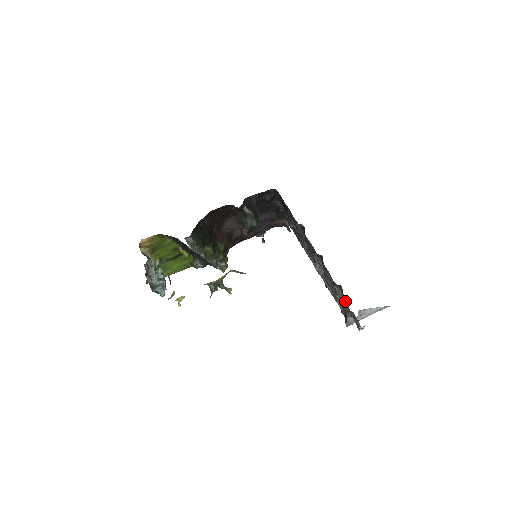
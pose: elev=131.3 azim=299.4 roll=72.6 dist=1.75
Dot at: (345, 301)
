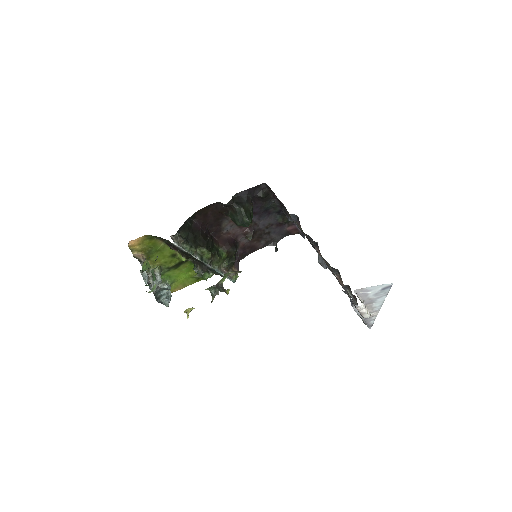
Dot at: occluded
